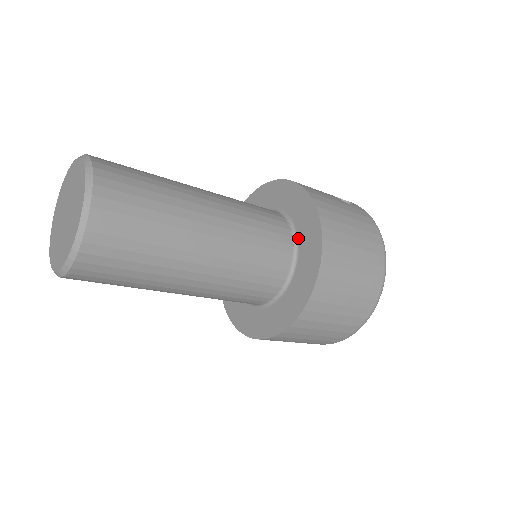
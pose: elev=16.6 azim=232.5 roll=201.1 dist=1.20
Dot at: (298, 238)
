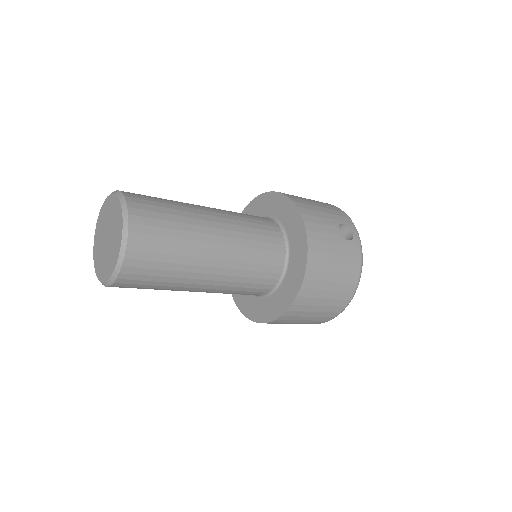
Dot at: (287, 269)
